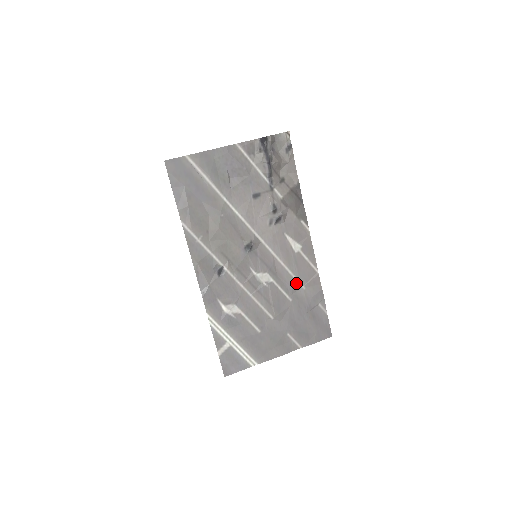
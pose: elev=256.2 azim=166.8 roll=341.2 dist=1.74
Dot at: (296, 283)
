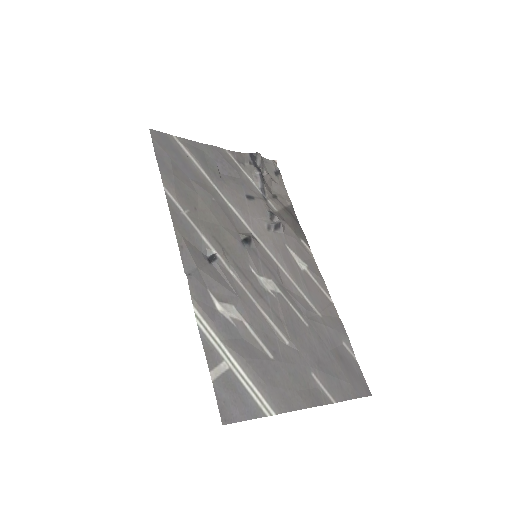
Dot at: (309, 306)
